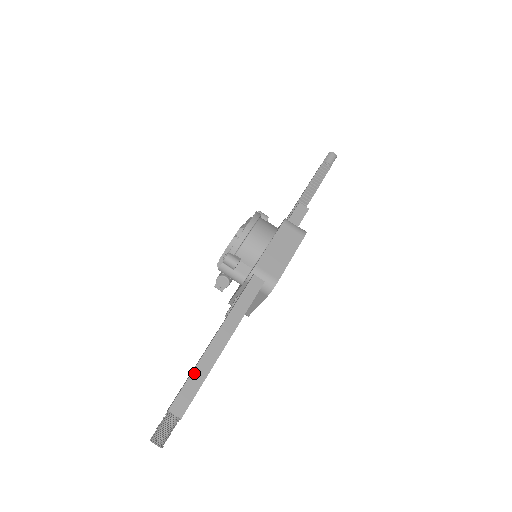
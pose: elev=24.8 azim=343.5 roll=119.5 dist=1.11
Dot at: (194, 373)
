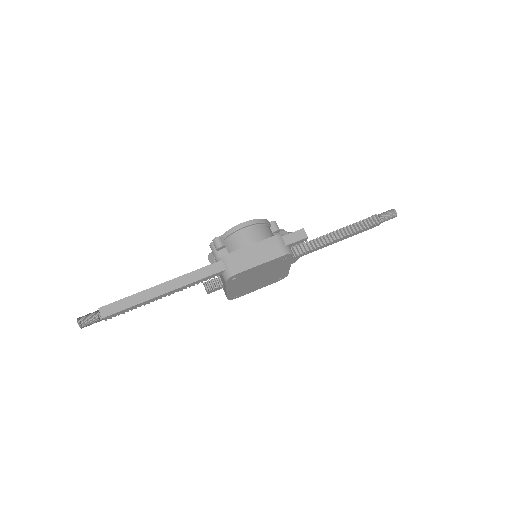
Dot at: (131, 297)
